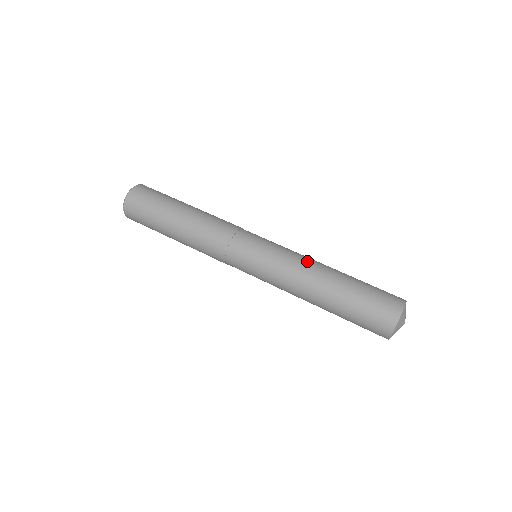
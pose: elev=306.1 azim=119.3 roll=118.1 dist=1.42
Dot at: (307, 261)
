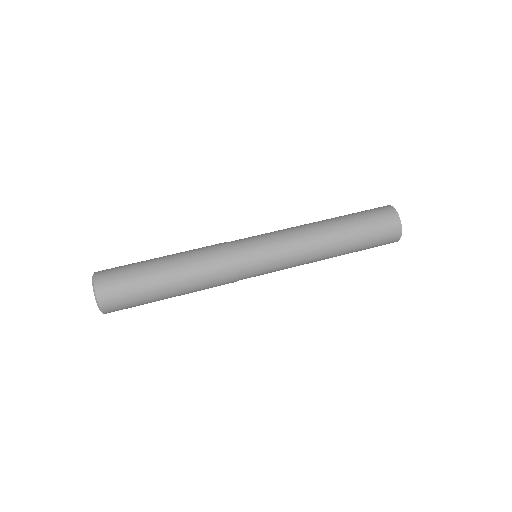
Dot at: (309, 236)
